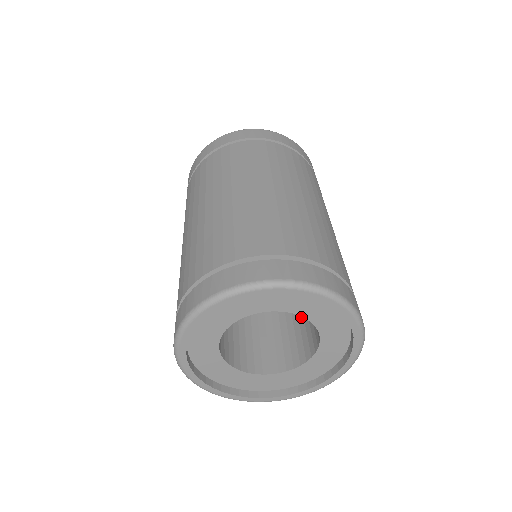
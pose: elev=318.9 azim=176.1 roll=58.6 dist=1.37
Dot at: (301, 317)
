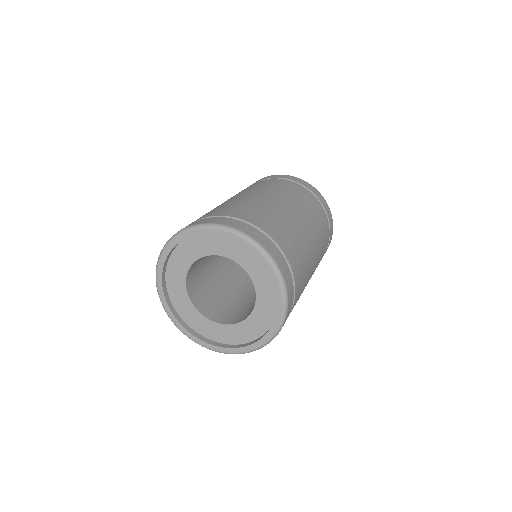
Dot at: occluded
